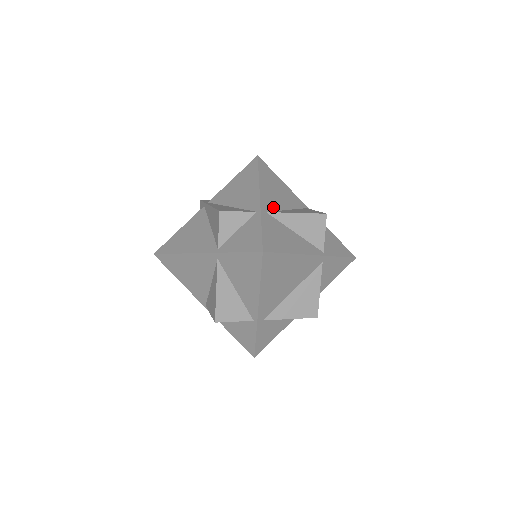
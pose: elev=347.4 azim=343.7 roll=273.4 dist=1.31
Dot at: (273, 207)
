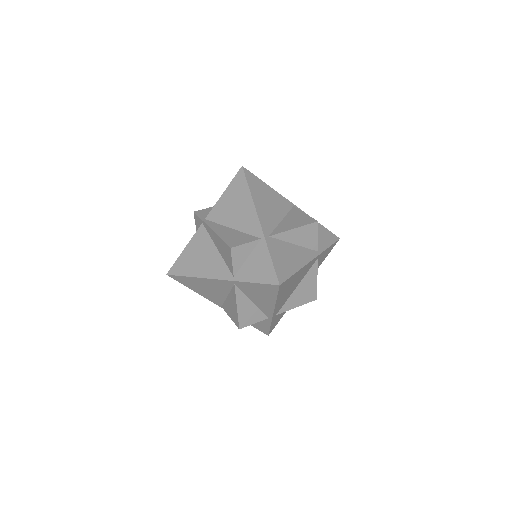
Dot at: (271, 226)
